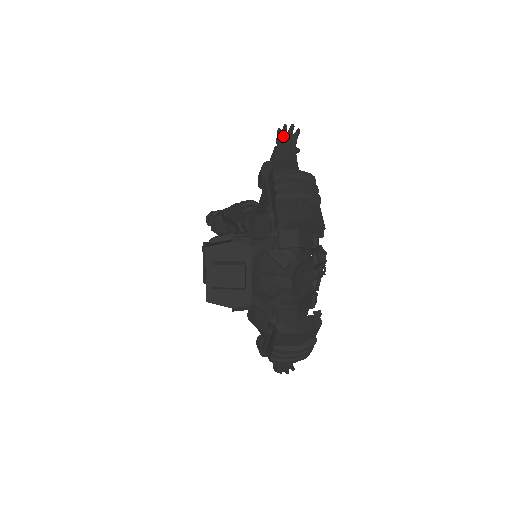
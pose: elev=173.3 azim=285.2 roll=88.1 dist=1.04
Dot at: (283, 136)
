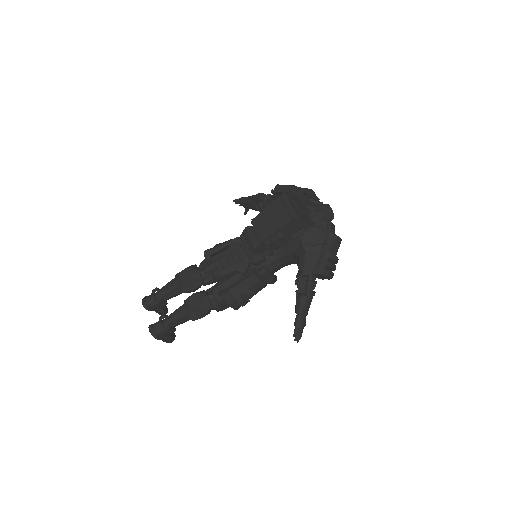
Dot at: (245, 197)
